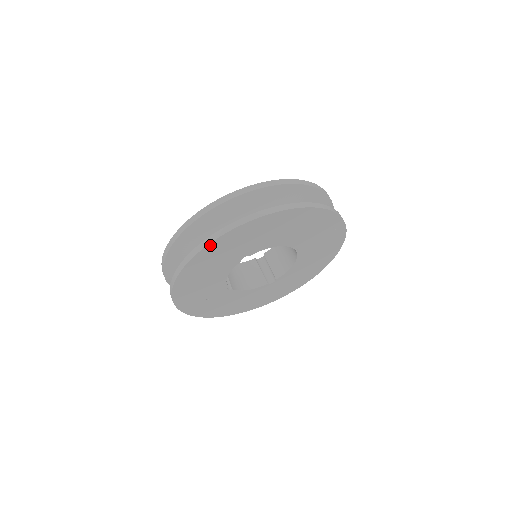
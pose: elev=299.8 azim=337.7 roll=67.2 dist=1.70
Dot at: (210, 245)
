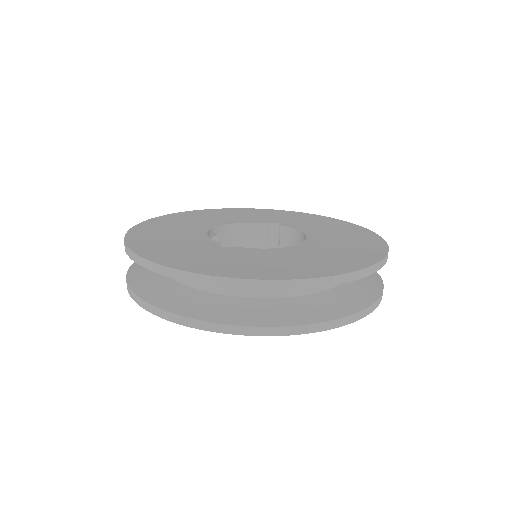
Dot at: (164, 315)
